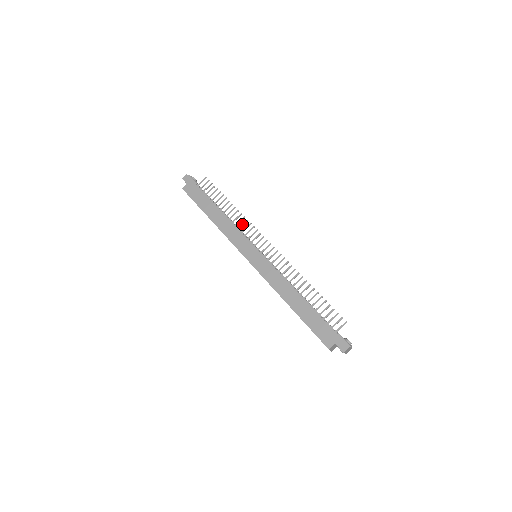
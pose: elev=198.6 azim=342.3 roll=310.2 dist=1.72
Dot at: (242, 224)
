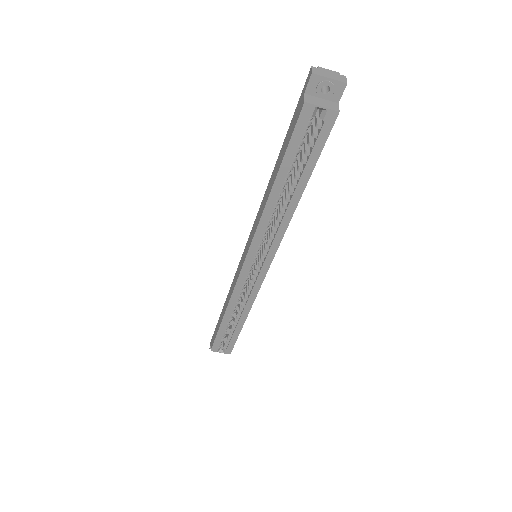
Dot at: occluded
